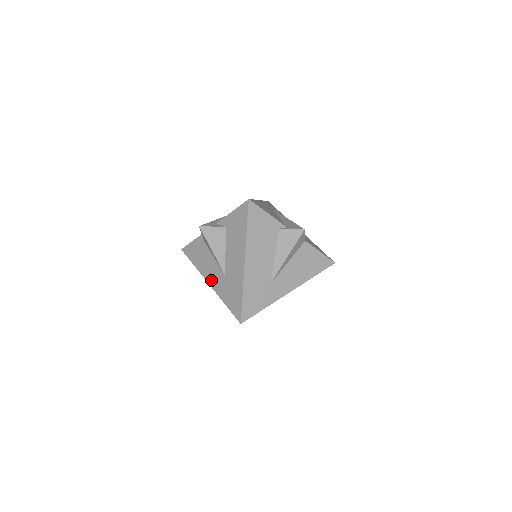
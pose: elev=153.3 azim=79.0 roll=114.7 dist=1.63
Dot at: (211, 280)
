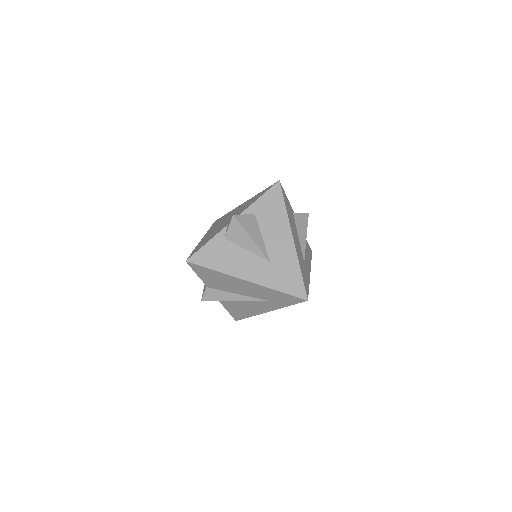
Dot at: (249, 275)
